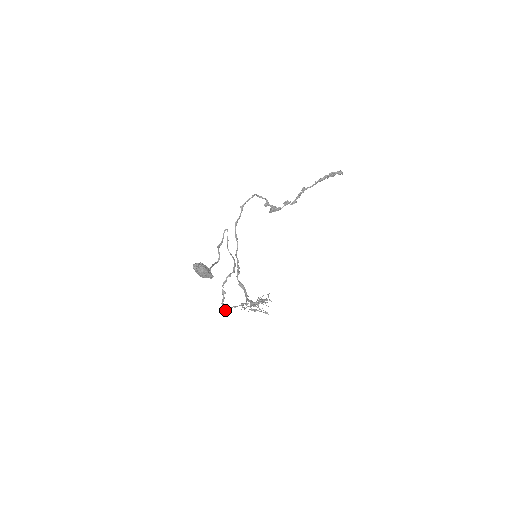
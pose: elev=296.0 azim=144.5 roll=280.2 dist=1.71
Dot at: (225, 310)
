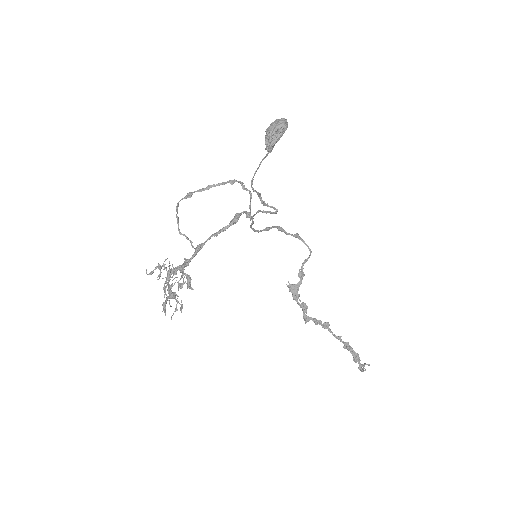
Dot at: occluded
